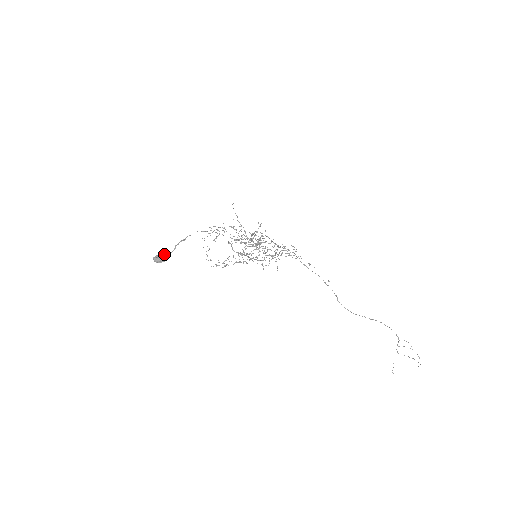
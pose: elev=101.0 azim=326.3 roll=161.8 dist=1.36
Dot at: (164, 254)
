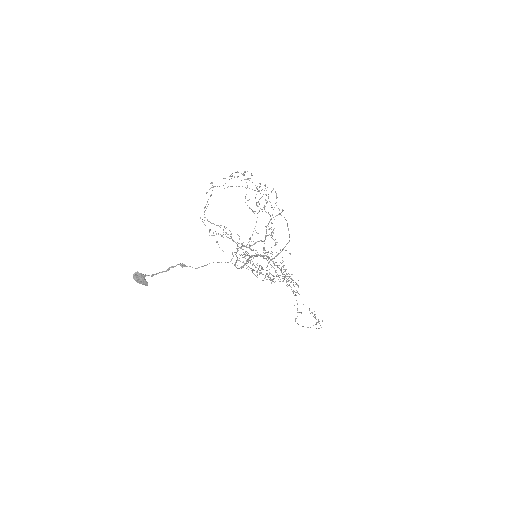
Dot at: occluded
